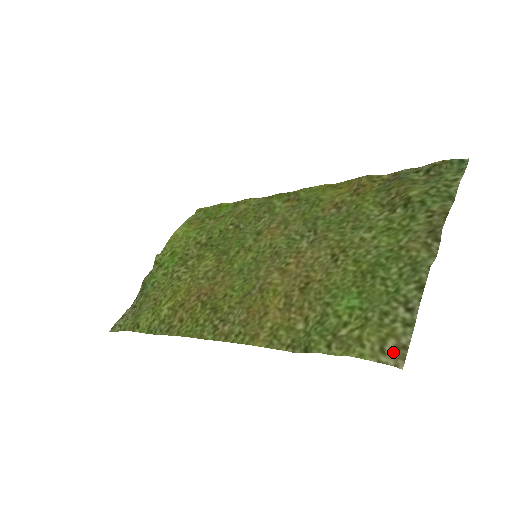
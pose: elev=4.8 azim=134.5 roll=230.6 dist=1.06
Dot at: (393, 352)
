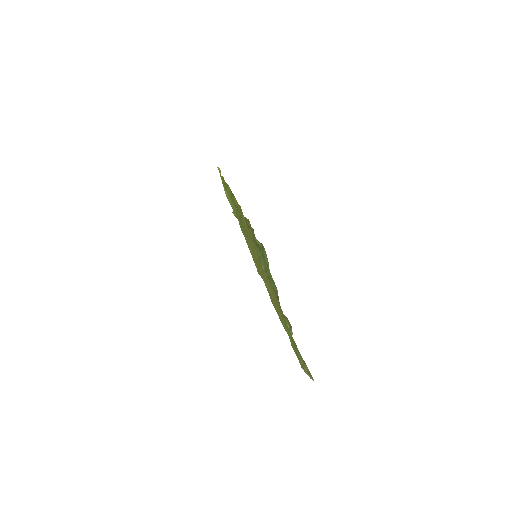
Dot at: (308, 374)
